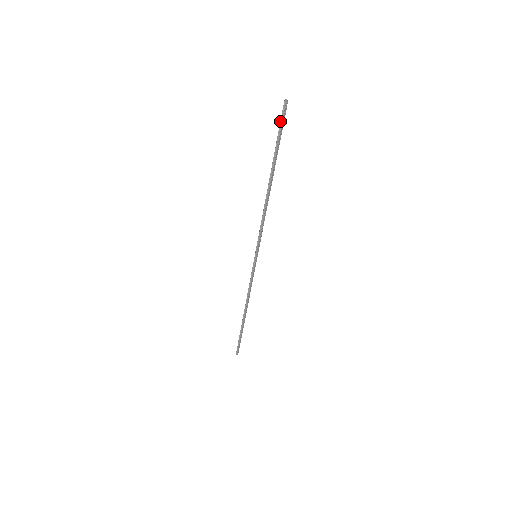
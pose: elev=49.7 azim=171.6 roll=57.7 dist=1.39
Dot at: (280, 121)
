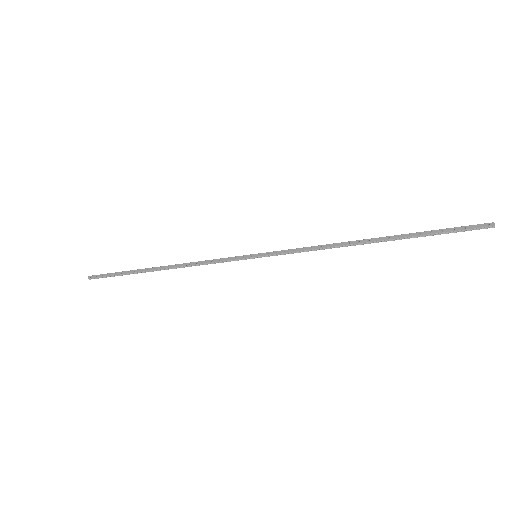
Dot at: (465, 230)
